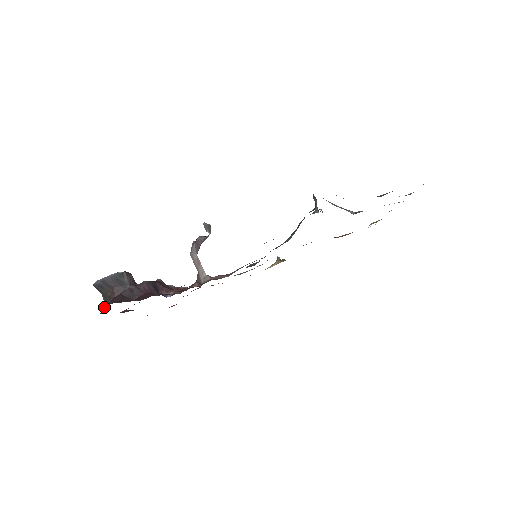
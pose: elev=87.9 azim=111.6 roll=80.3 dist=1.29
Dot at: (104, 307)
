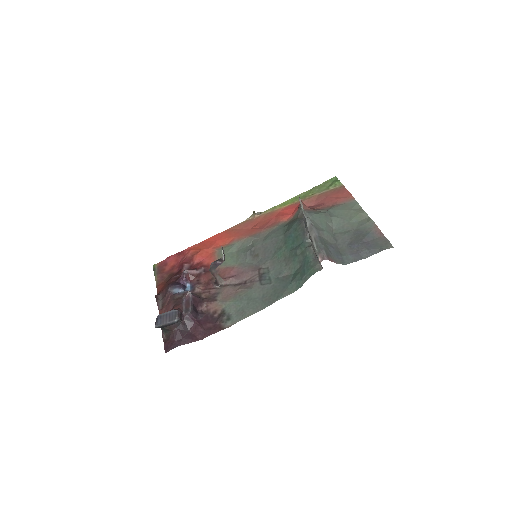
Dot at: (163, 333)
